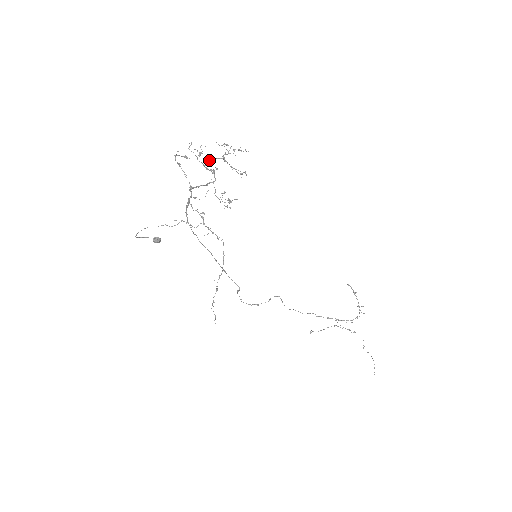
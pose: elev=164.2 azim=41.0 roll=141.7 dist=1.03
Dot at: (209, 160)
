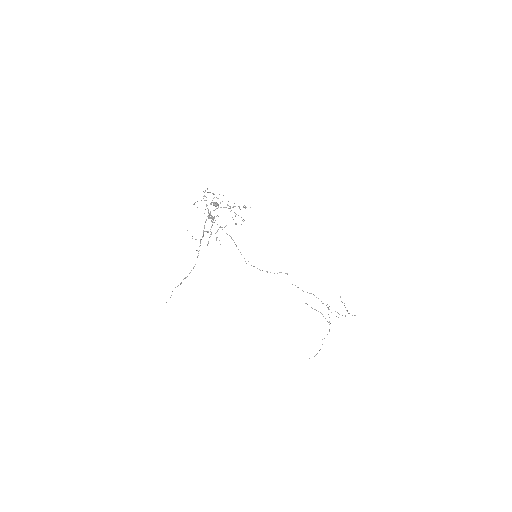
Dot at: (218, 207)
